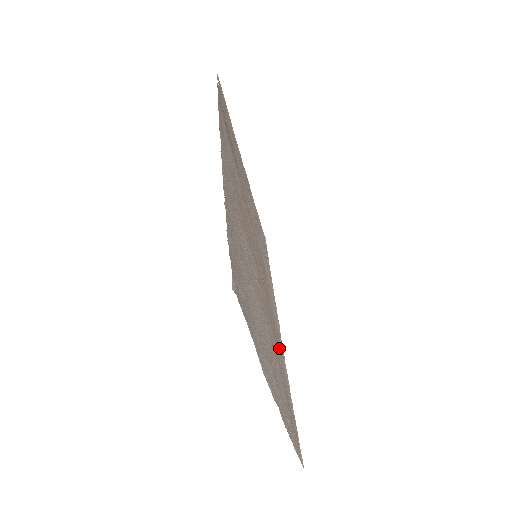
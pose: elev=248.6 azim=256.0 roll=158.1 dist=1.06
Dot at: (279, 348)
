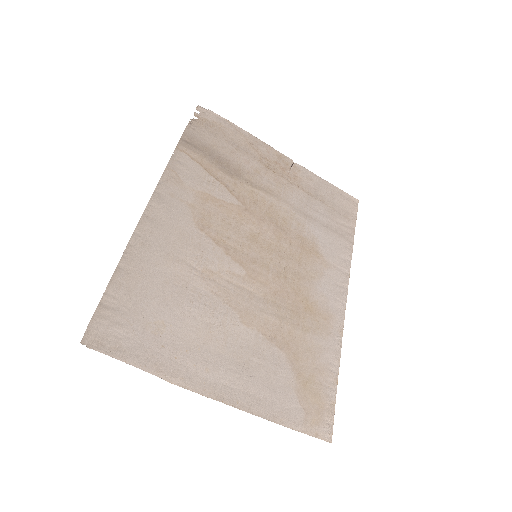
Dot at: (316, 328)
